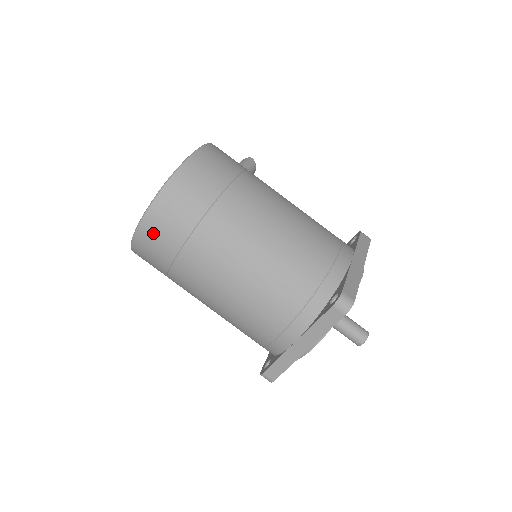
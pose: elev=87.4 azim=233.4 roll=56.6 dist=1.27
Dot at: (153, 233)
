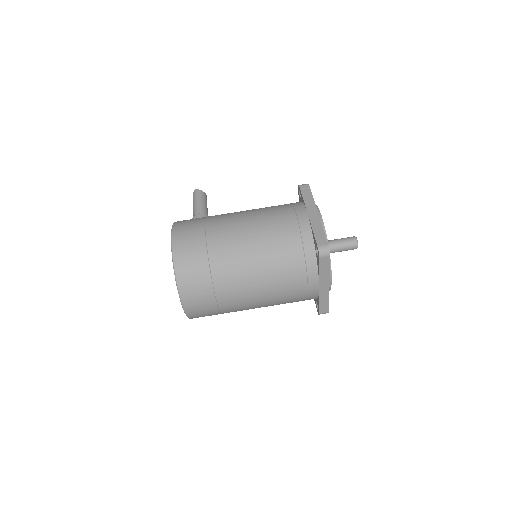
Dot at: (195, 305)
